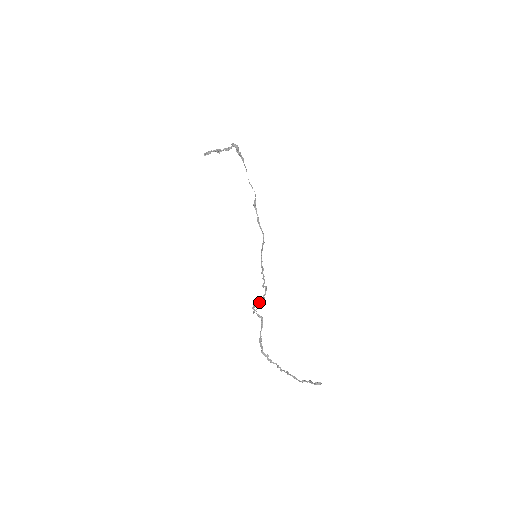
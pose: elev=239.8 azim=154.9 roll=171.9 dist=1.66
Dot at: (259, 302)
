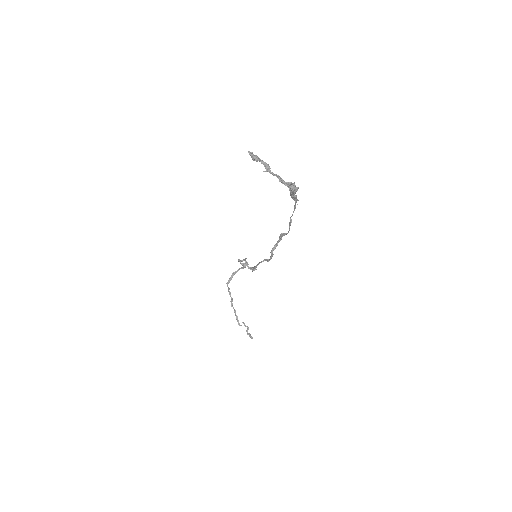
Dot at: (246, 264)
